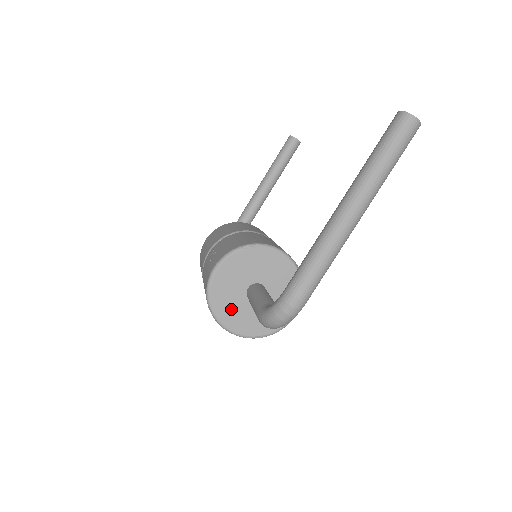
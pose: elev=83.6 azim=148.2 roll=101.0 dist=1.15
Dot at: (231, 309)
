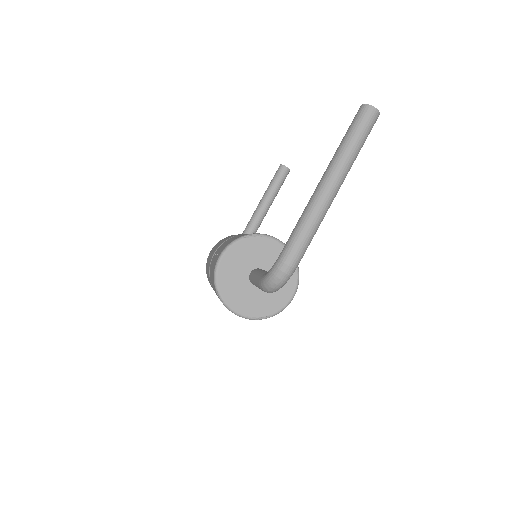
Dot at: (236, 292)
